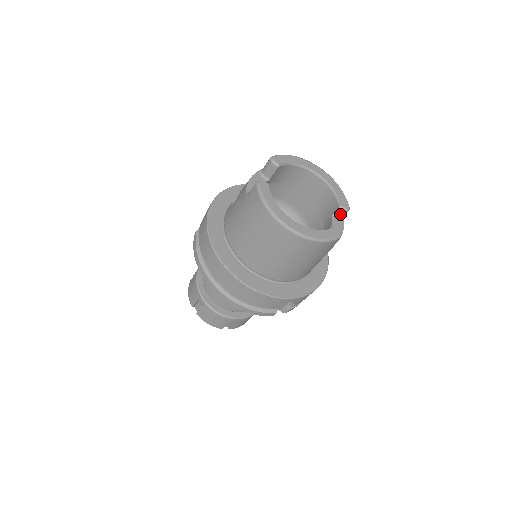
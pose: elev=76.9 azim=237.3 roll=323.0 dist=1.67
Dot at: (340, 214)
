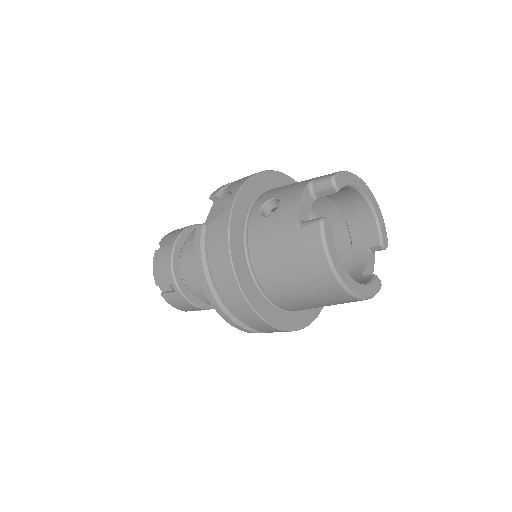
Dot at: (376, 250)
